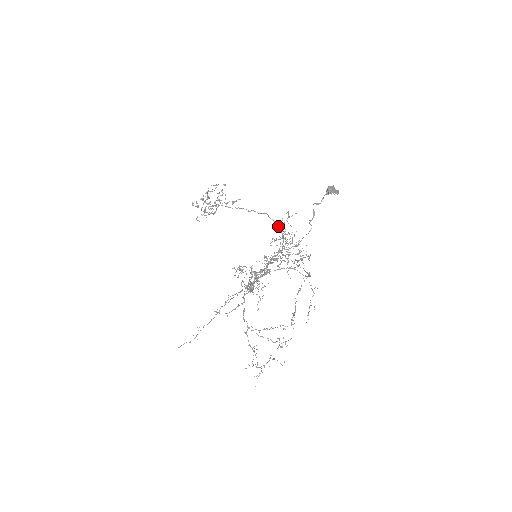
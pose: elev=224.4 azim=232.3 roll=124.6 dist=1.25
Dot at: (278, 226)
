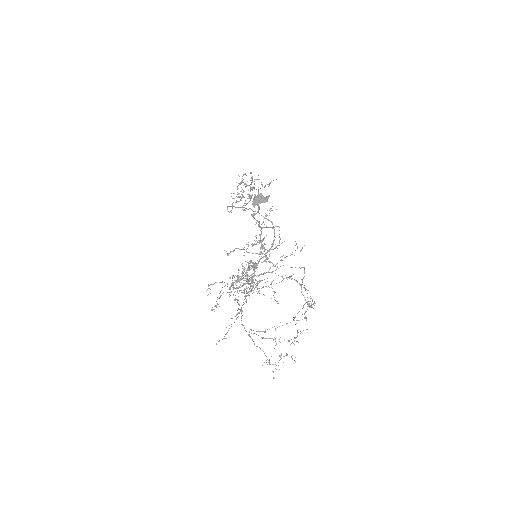
Dot at: occluded
